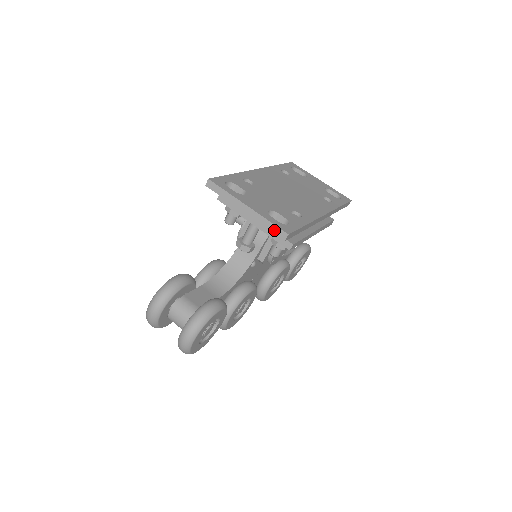
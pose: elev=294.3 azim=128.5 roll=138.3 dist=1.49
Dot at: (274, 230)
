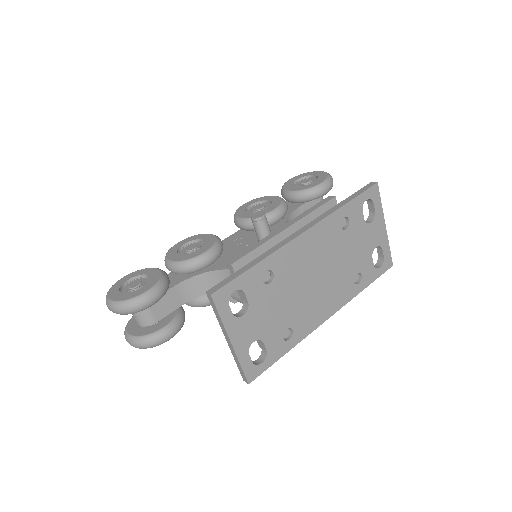
Dot at: (240, 371)
